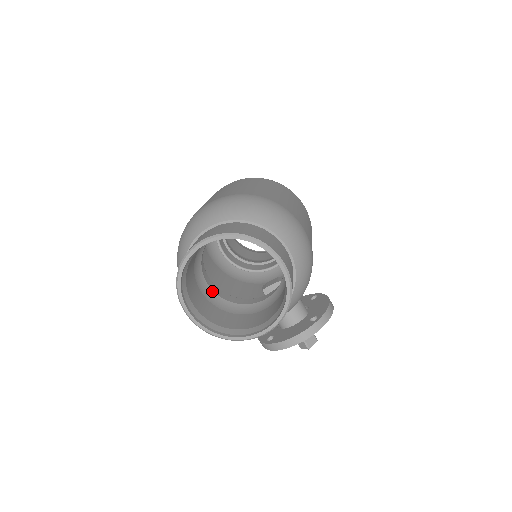
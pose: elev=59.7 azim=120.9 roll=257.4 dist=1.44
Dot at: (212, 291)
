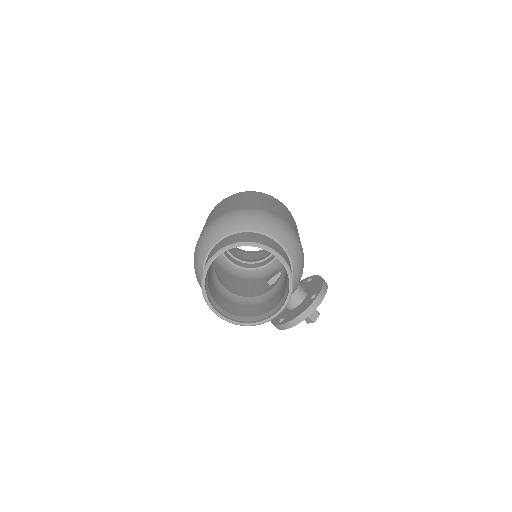
Dot at: (228, 291)
